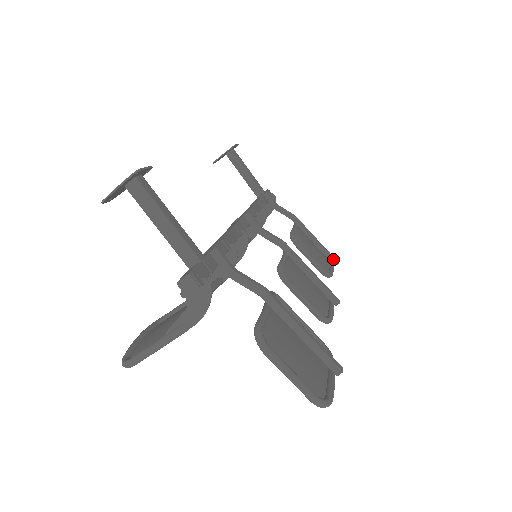
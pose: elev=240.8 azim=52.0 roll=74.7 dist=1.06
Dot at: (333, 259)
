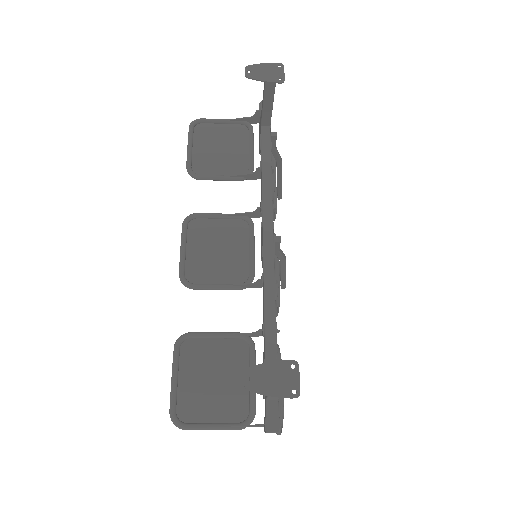
Dot at: (281, 196)
